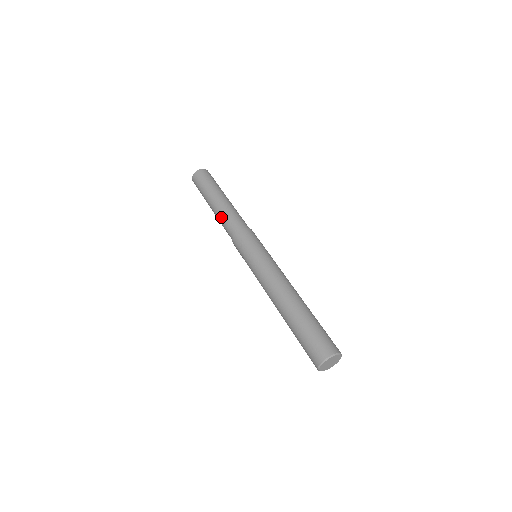
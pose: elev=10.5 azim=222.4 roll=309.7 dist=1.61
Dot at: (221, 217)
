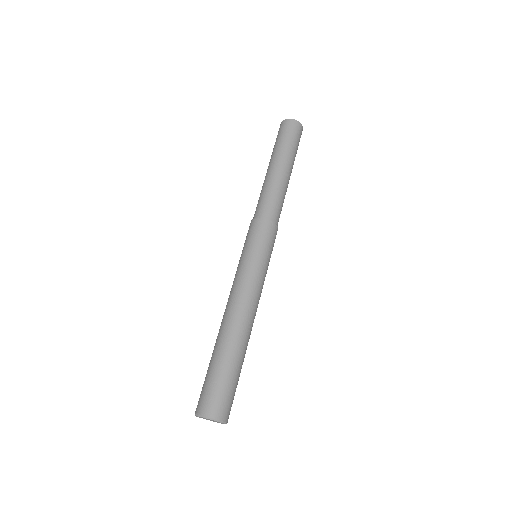
Dot at: (267, 187)
